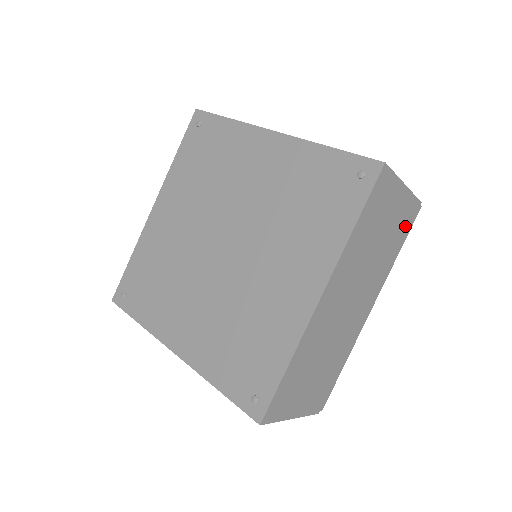
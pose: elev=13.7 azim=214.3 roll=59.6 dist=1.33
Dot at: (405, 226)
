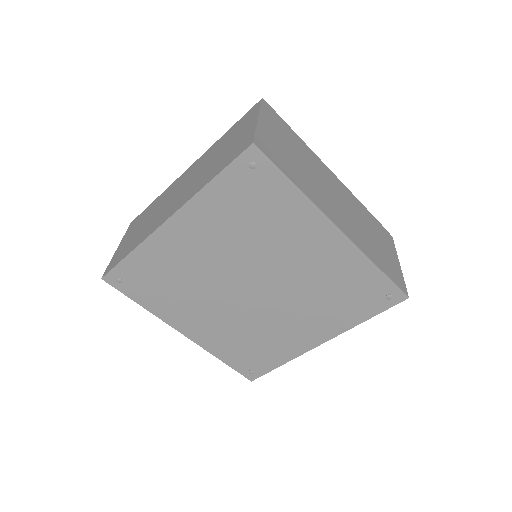
Dot at: occluded
